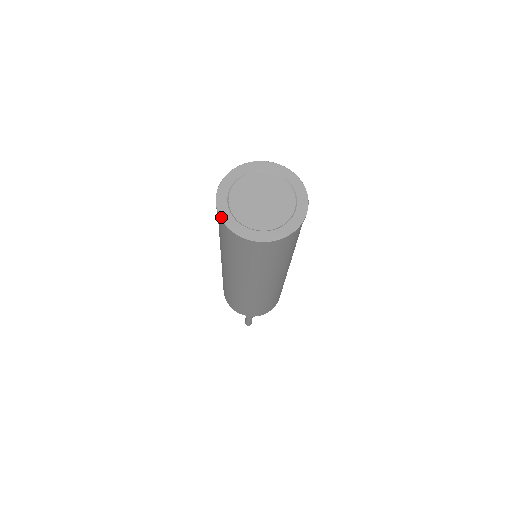
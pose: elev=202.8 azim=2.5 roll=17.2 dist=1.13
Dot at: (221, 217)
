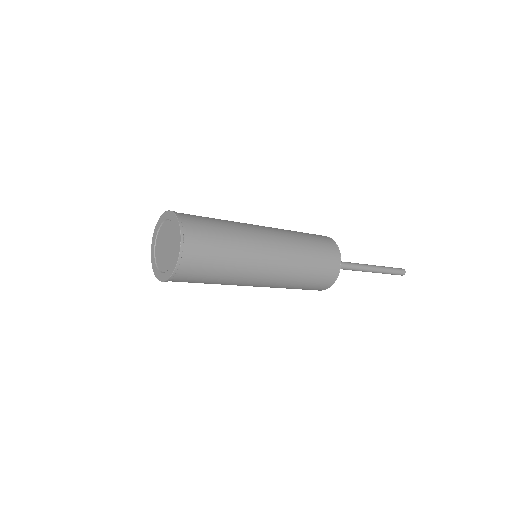
Dot at: (153, 269)
